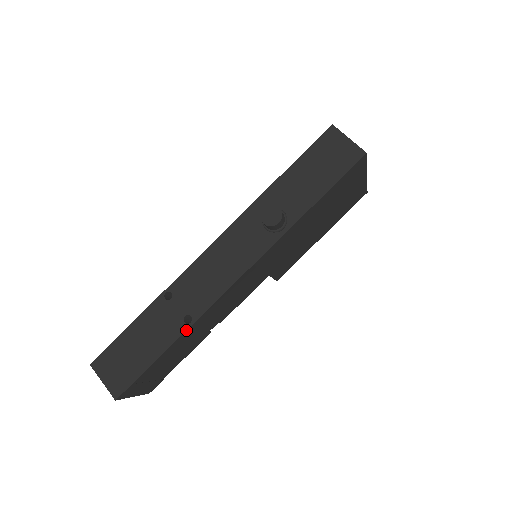
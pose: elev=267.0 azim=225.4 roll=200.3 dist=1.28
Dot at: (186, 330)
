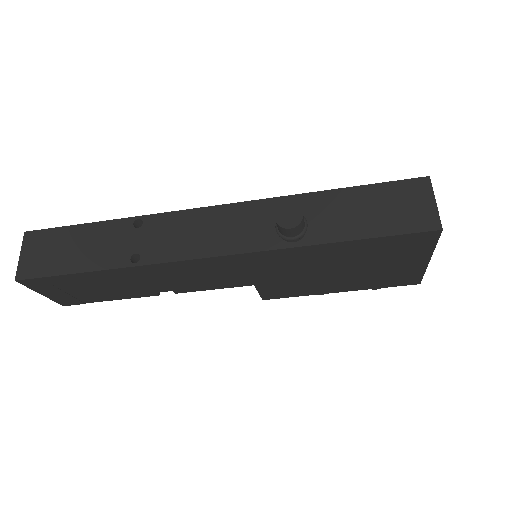
Dot at: (125, 267)
